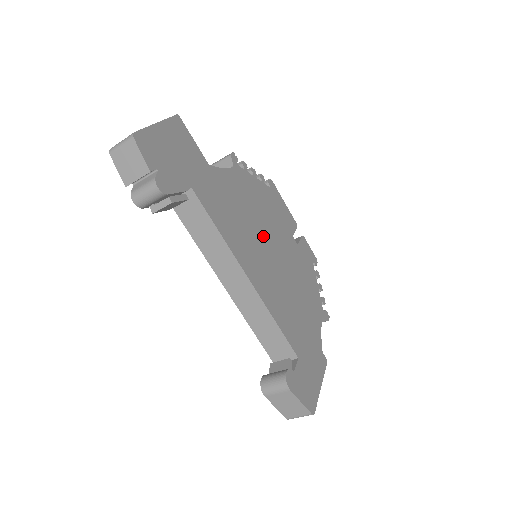
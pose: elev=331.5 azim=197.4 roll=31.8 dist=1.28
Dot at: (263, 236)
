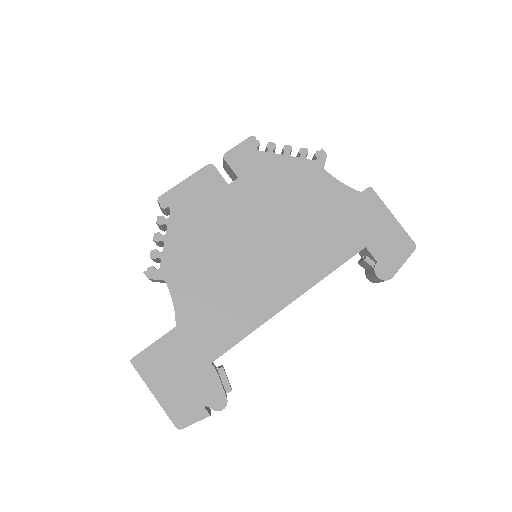
Dot at: (240, 254)
